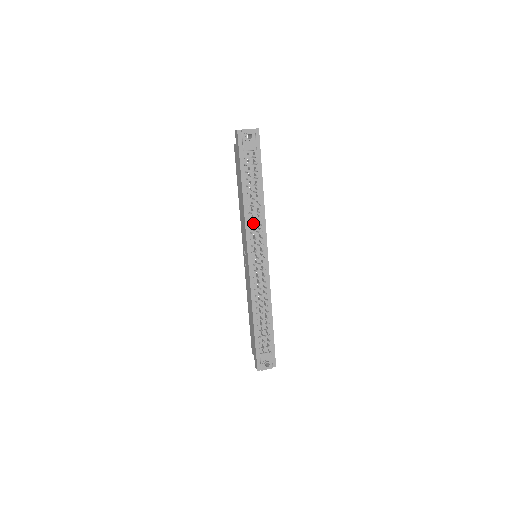
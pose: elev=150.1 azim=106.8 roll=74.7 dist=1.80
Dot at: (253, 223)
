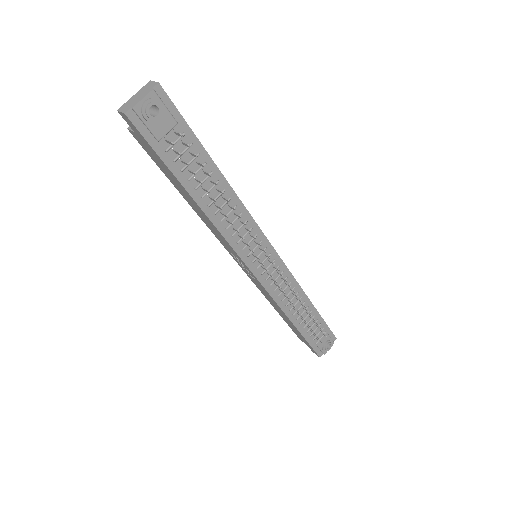
Dot at: (236, 231)
